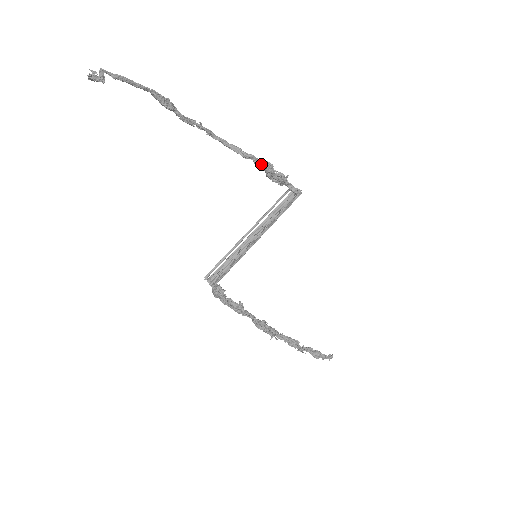
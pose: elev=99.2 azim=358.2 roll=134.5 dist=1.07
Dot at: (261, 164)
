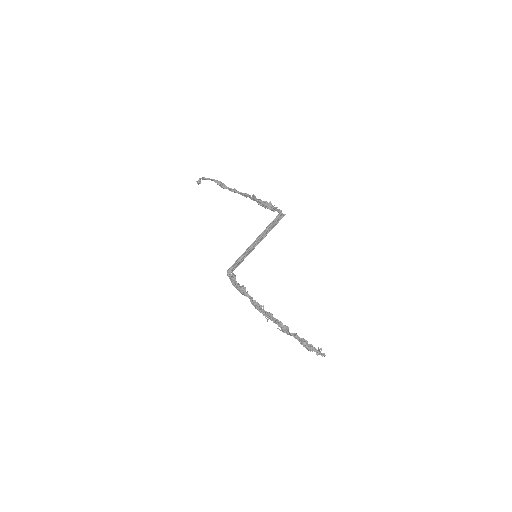
Dot at: (251, 197)
